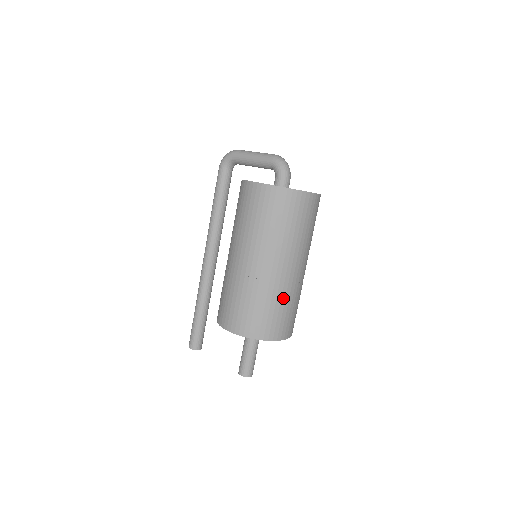
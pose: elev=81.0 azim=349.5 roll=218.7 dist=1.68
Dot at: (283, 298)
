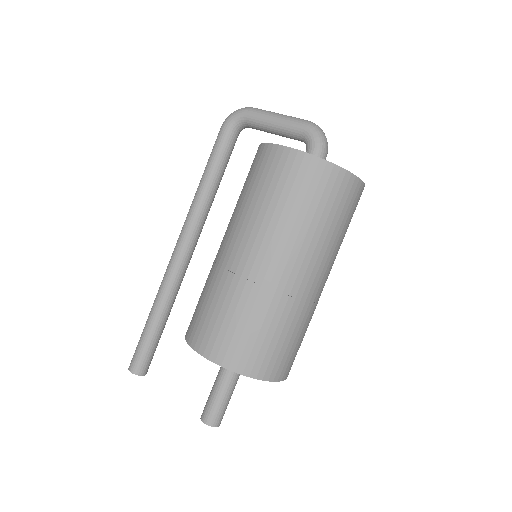
Dot at: (294, 321)
